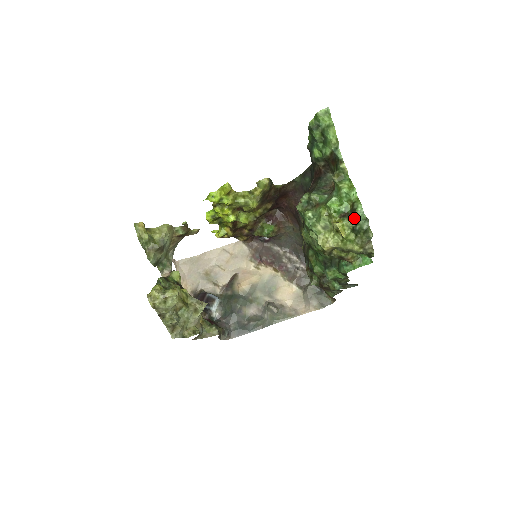
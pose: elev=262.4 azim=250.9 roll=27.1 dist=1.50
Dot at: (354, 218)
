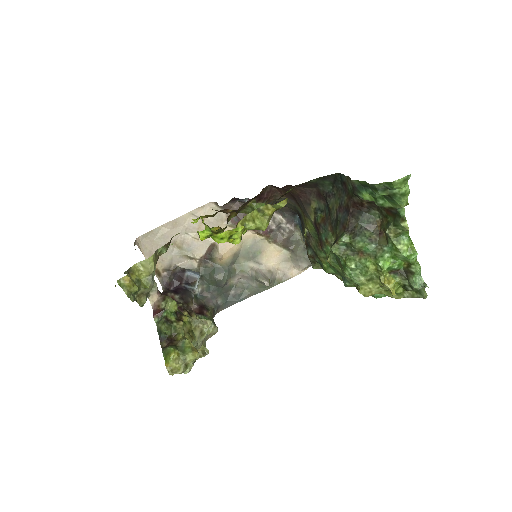
Dot at: (411, 284)
